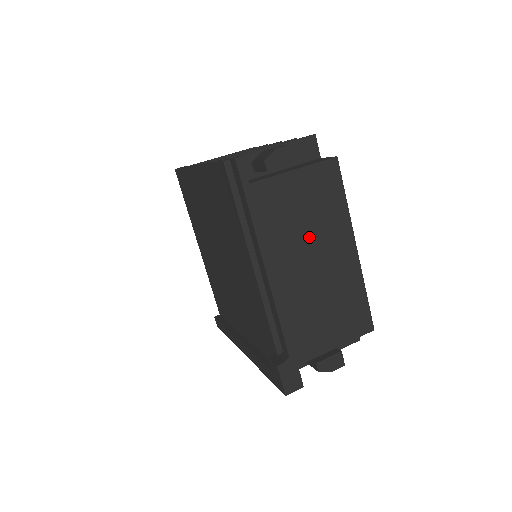
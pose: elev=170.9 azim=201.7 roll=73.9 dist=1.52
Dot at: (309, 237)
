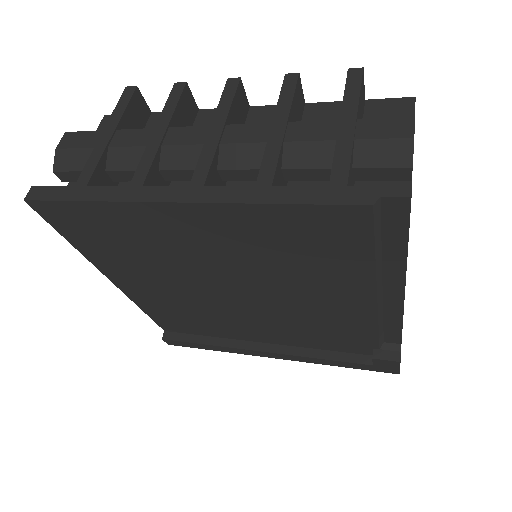
Dot at: occluded
